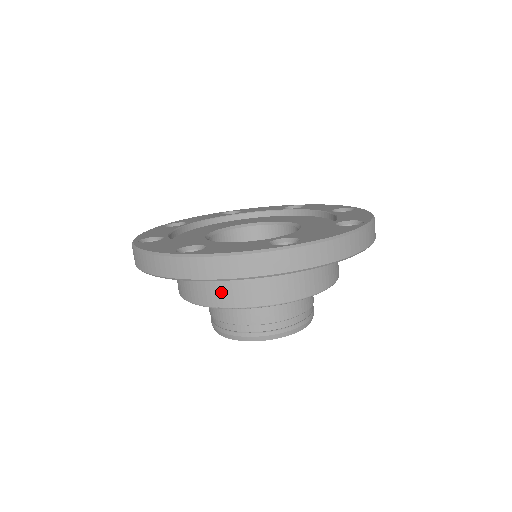
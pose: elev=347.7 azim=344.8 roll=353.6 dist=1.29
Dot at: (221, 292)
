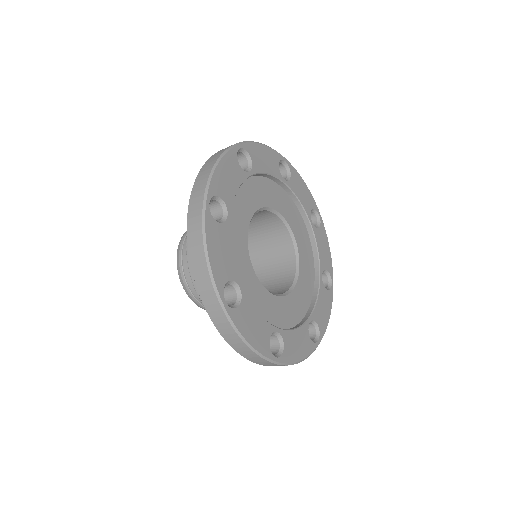
Dot at: occluded
